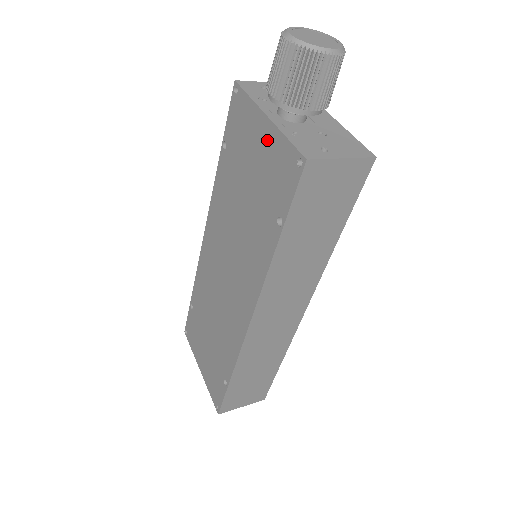
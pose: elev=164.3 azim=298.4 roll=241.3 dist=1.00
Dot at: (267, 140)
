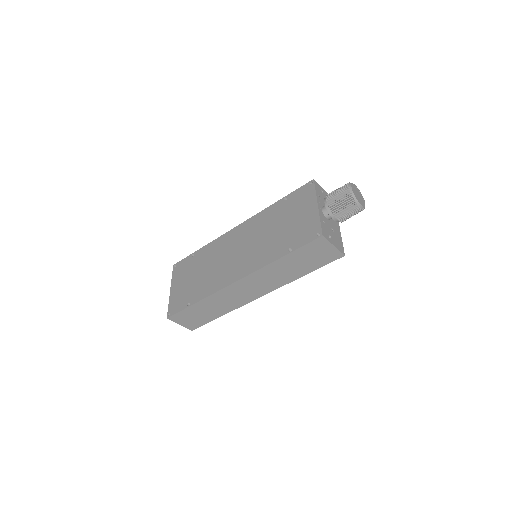
Dot at: (310, 215)
